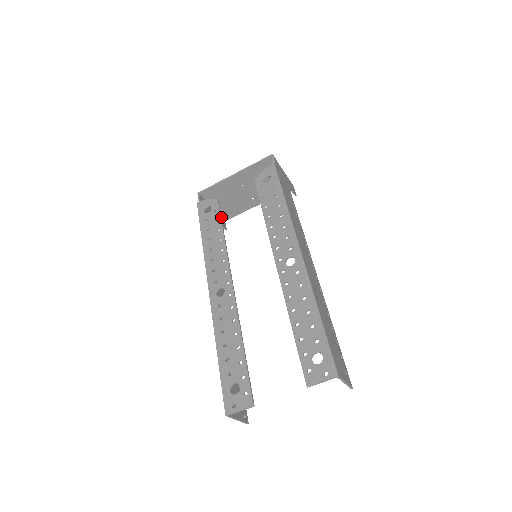
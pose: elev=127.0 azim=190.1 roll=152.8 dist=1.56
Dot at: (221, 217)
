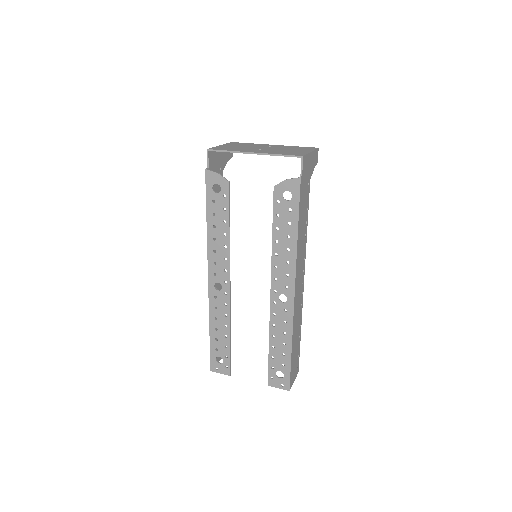
Dot at: occluded
